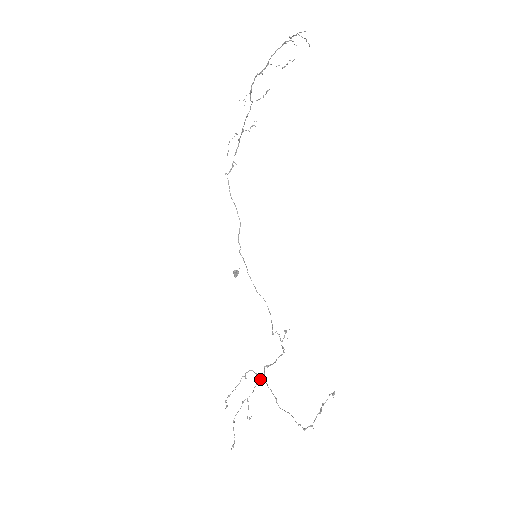
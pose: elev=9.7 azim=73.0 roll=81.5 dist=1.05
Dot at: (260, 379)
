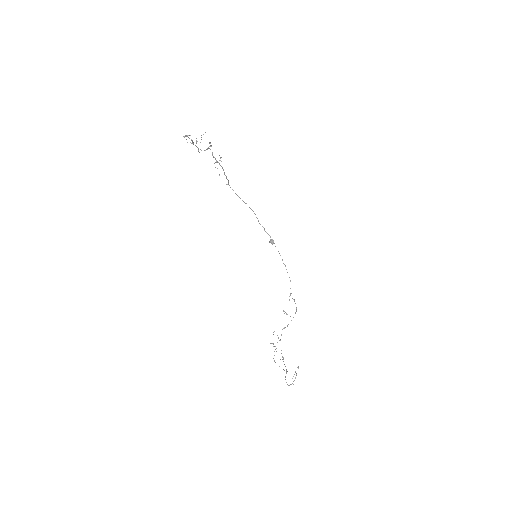
Dot at: occluded
